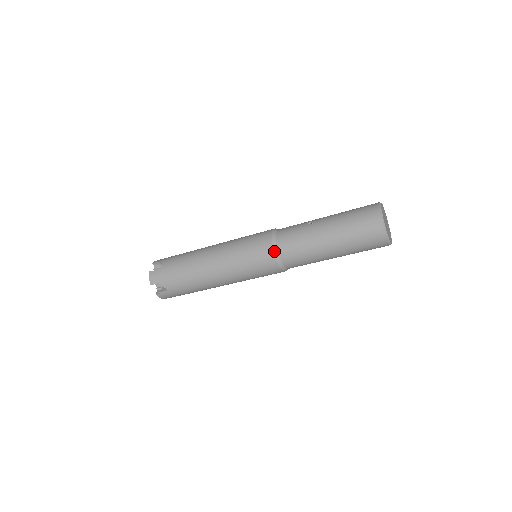
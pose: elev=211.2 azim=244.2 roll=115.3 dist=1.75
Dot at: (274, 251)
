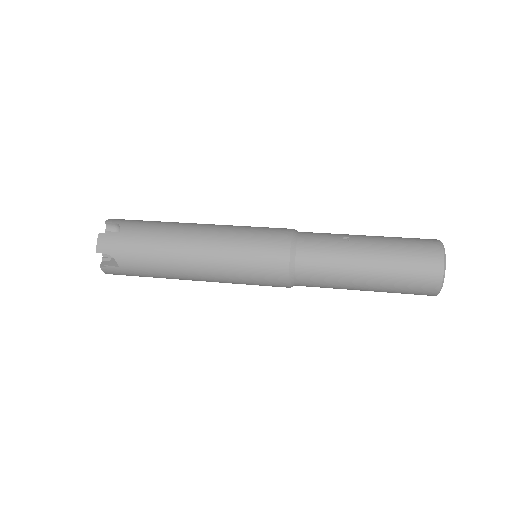
Dot at: (290, 261)
